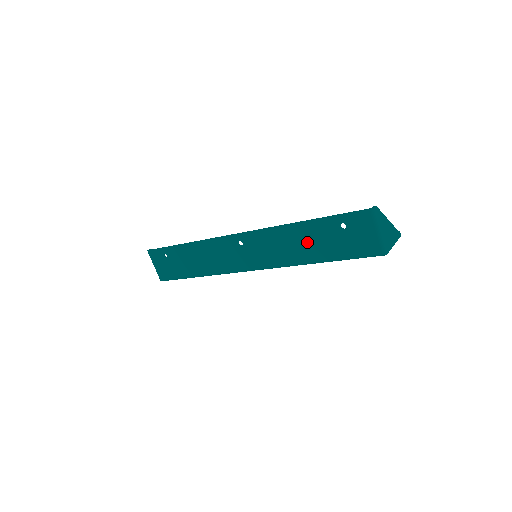
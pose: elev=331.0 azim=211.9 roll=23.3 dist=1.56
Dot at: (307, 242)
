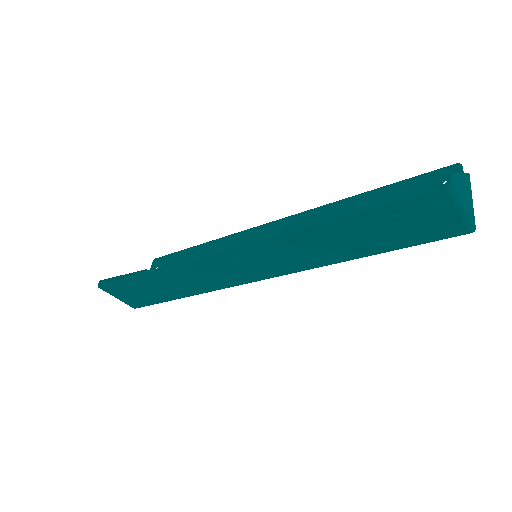
Dot at: (340, 241)
